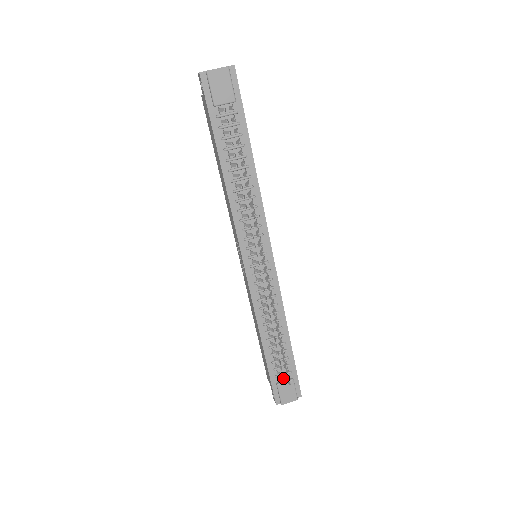
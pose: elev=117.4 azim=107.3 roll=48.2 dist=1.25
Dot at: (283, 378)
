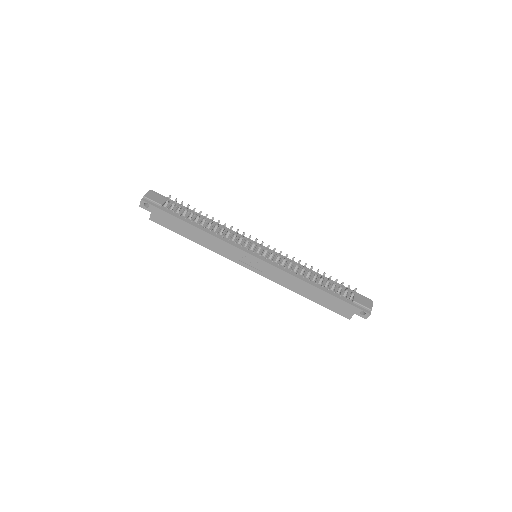
Dot at: (348, 288)
